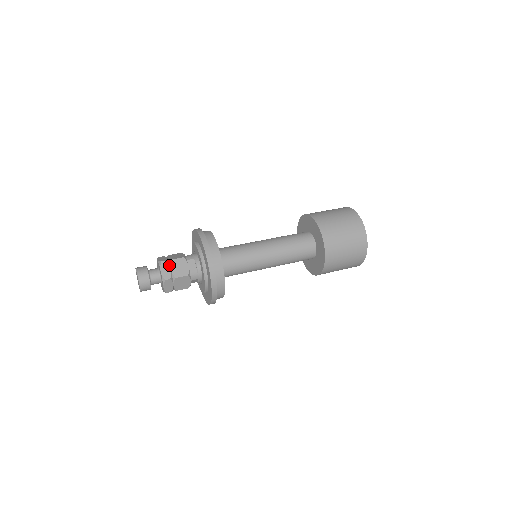
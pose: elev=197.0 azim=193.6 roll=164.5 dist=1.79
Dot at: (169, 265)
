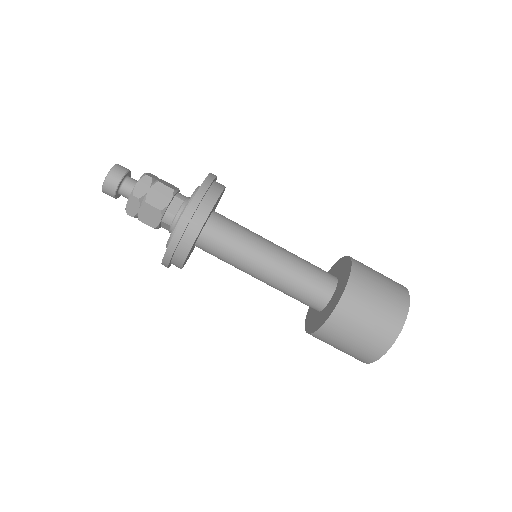
Dot at: (151, 184)
